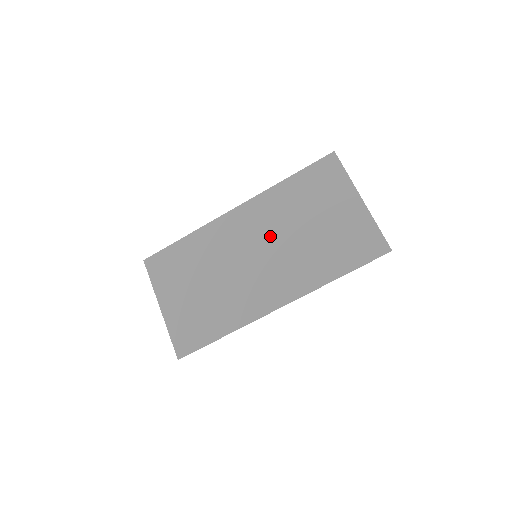
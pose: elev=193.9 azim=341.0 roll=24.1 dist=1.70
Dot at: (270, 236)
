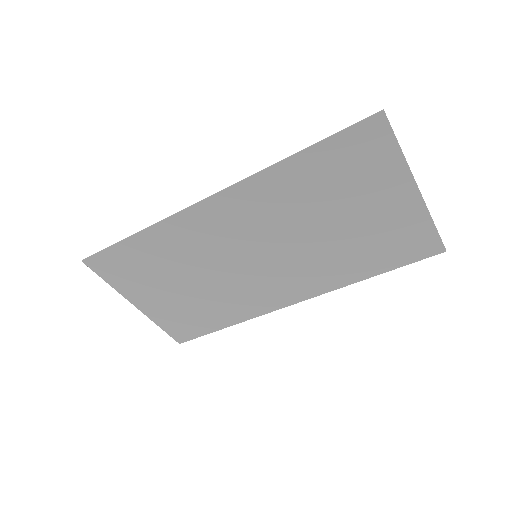
Dot at: (274, 235)
